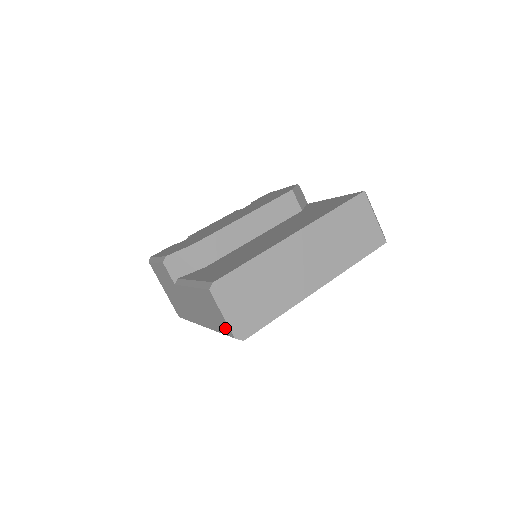
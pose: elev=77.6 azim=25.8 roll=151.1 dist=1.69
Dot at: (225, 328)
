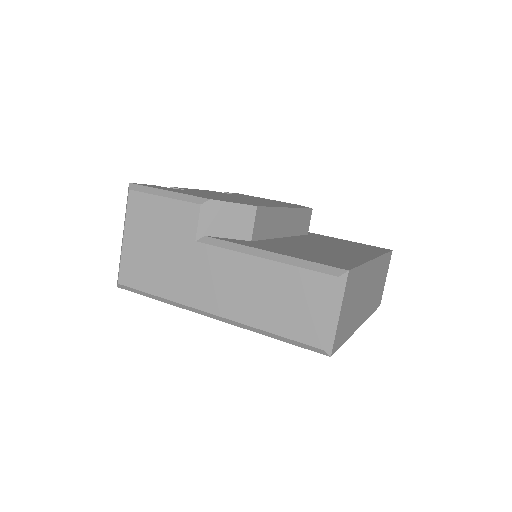
Dot at: (309, 332)
